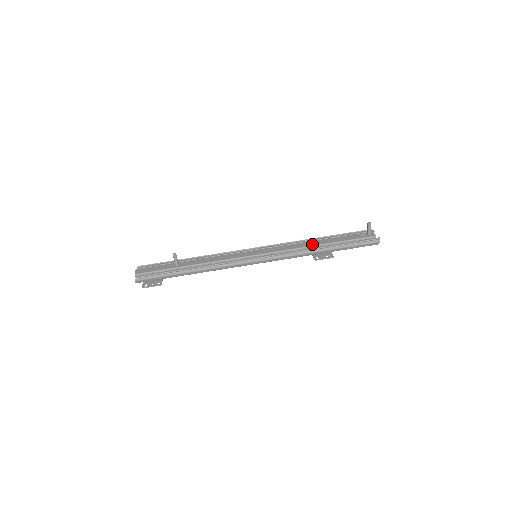
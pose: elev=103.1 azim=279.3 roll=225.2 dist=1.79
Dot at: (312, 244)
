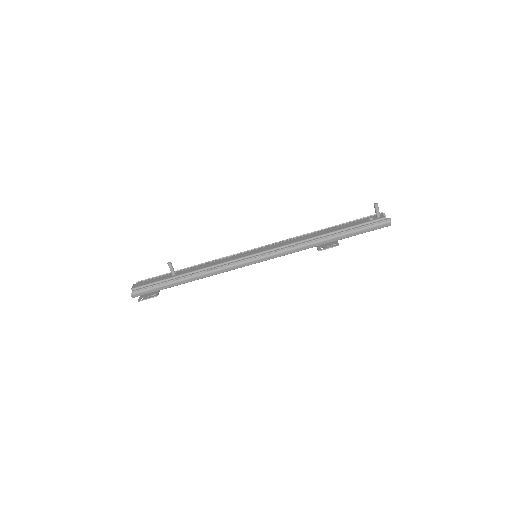
Dot at: (315, 235)
